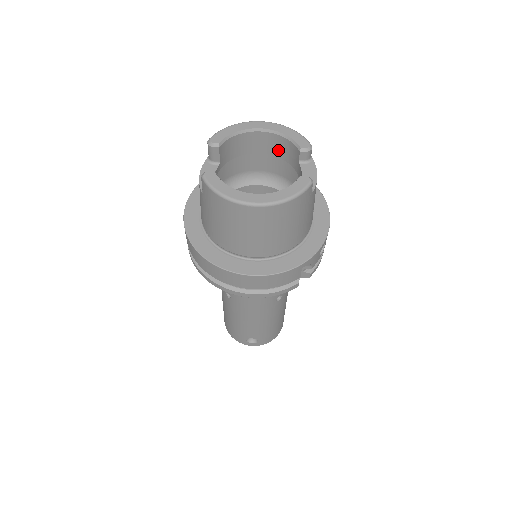
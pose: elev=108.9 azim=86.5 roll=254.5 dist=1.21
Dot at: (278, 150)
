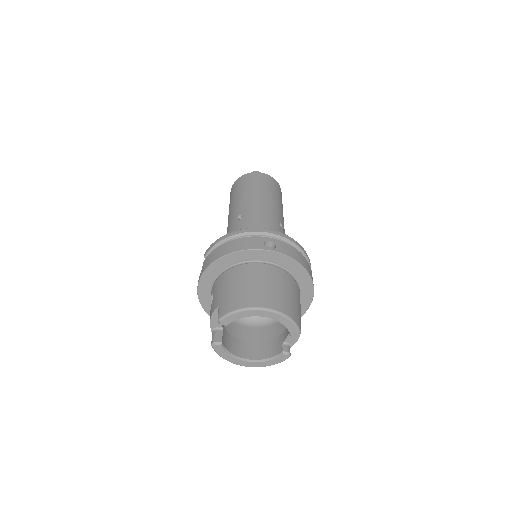
Dot at: occluded
